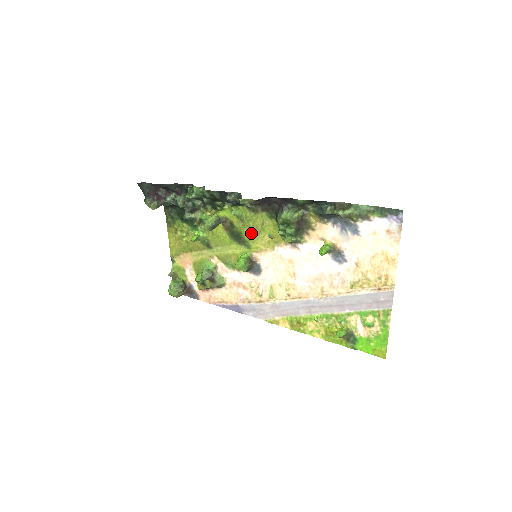
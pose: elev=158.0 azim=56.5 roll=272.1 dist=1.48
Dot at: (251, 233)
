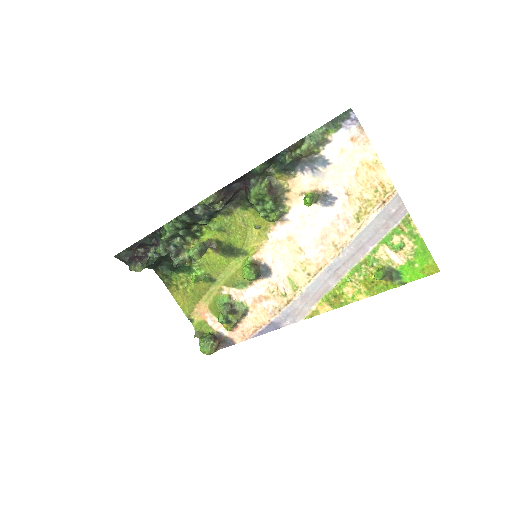
Dot at: (239, 237)
